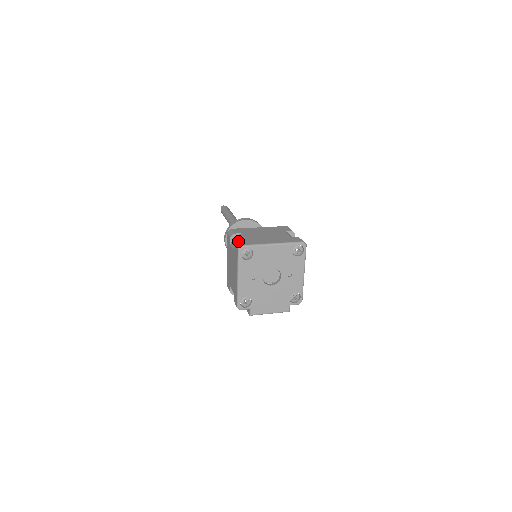
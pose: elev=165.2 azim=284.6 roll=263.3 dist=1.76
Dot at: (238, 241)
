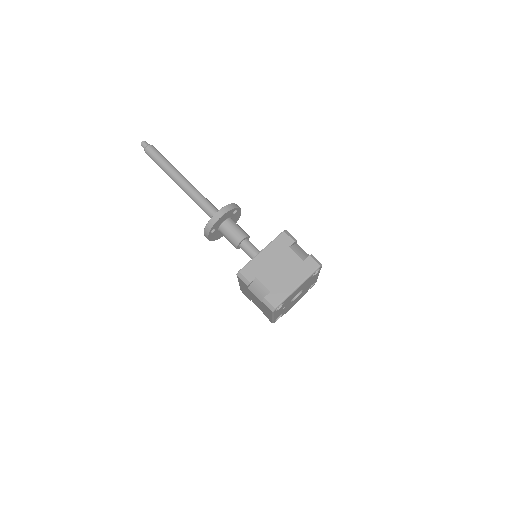
Dot at: (266, 300)
